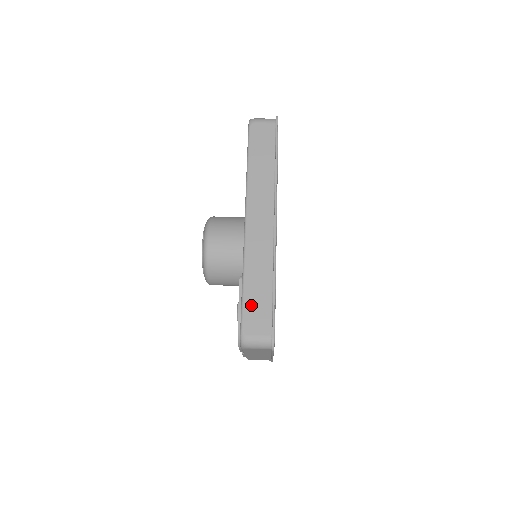
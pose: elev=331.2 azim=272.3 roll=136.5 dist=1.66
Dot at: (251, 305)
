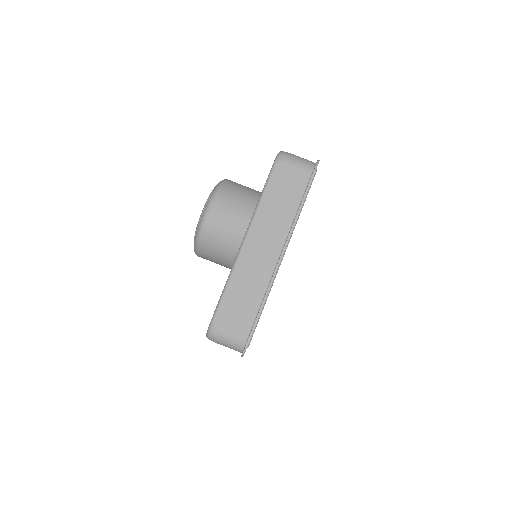
Dot at: occluded
